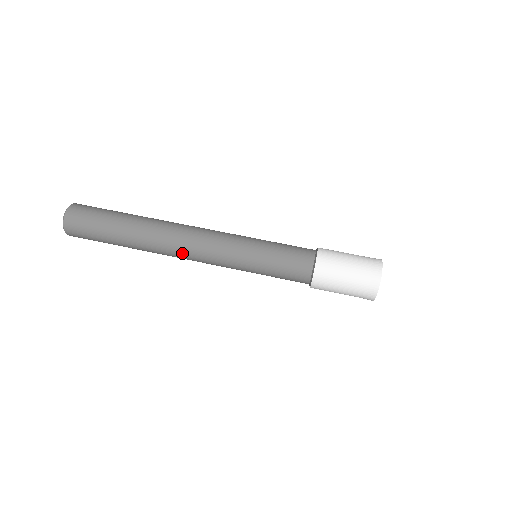
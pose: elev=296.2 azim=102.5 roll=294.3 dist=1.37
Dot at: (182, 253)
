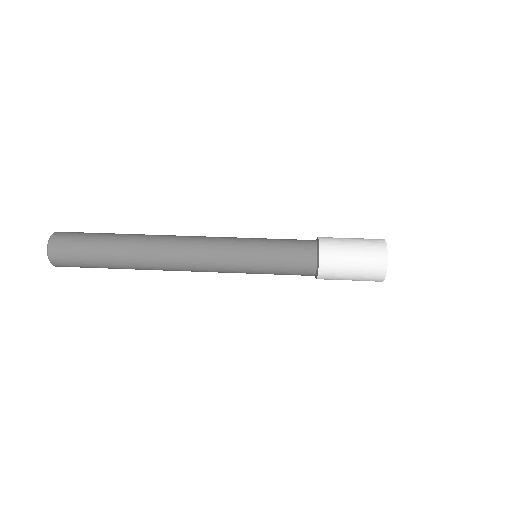
Dot at: (179, 263)
